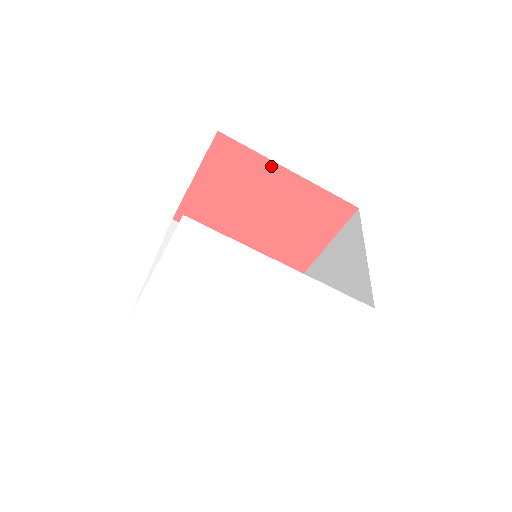
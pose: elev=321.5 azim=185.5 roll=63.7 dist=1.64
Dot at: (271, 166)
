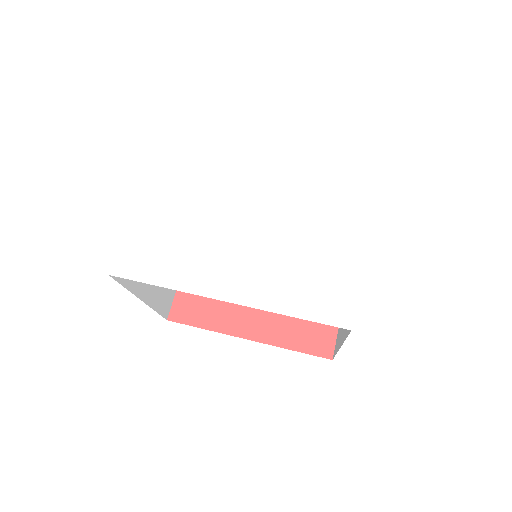
Dot at: occluded
